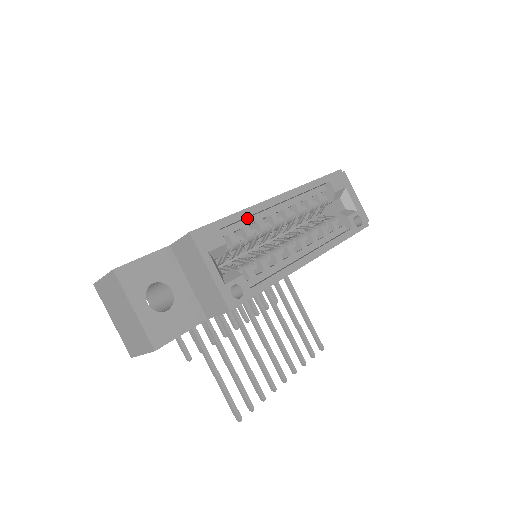
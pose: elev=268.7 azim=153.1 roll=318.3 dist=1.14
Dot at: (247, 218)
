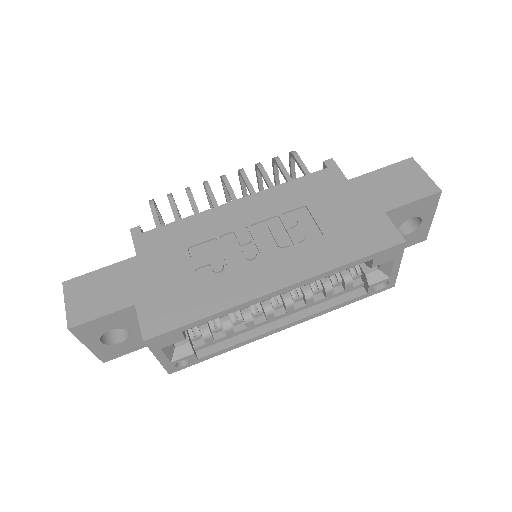
Dot at: occluded
